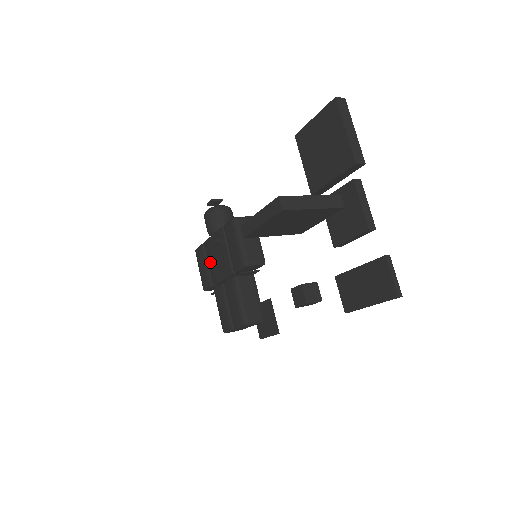
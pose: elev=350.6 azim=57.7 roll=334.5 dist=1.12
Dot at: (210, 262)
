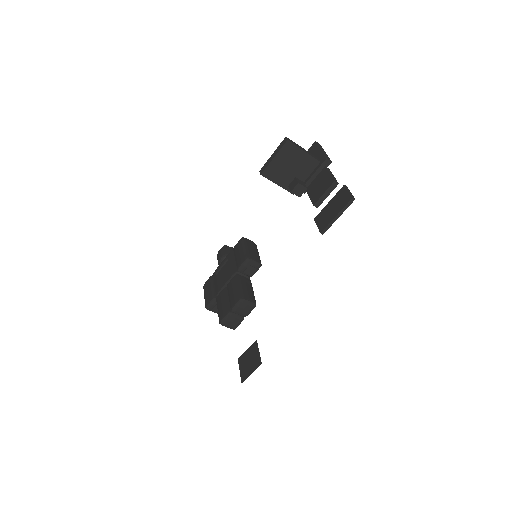
Dot at: (217, 281)
